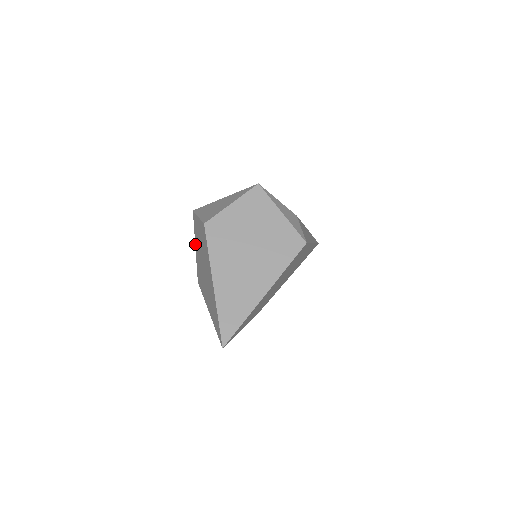
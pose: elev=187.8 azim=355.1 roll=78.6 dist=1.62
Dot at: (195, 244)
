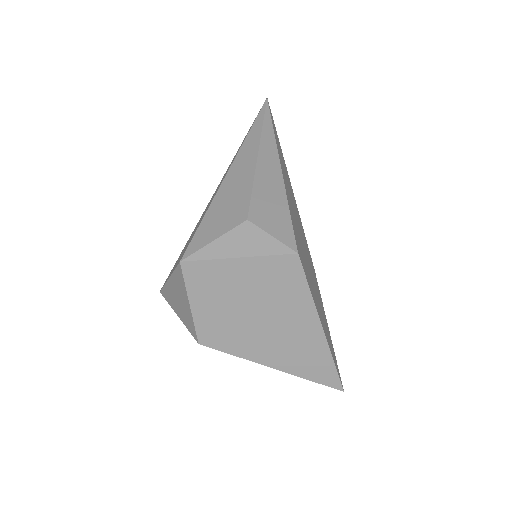
Dot at: occluded
